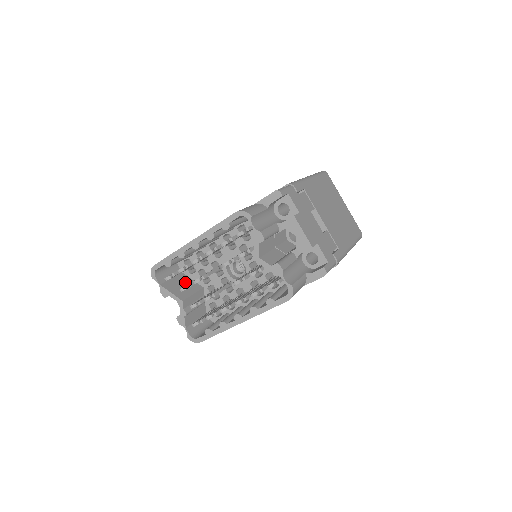
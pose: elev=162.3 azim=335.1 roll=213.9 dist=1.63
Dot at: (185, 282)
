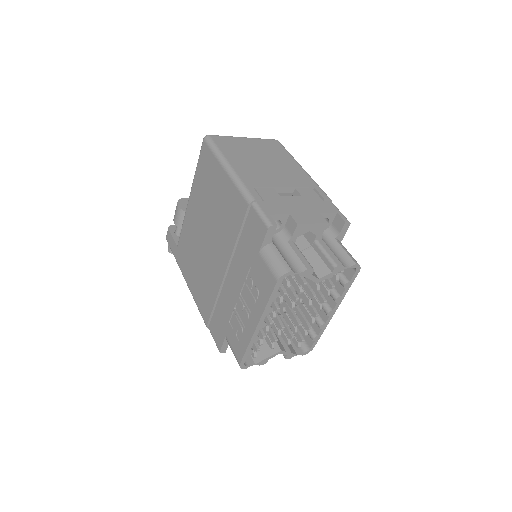
Dot at: occluded
